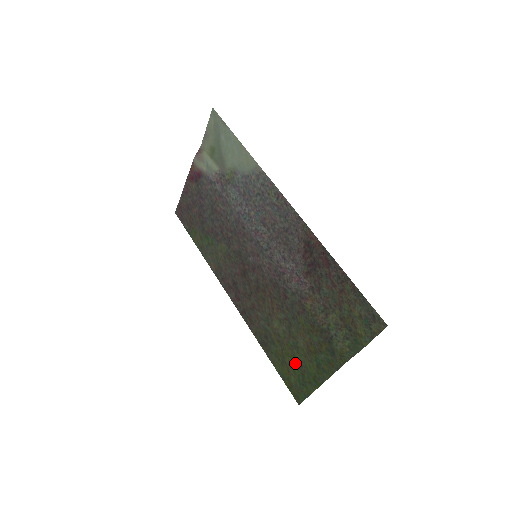
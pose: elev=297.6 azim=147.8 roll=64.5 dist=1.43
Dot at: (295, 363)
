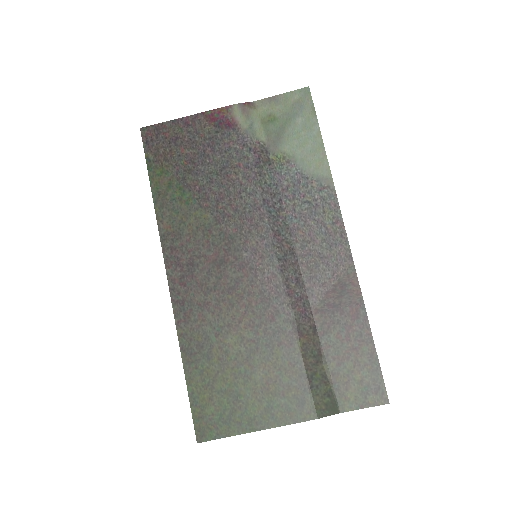
Dot at: (231, 393)
